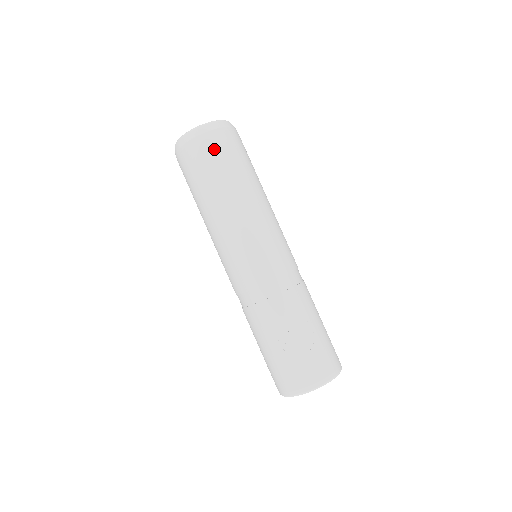
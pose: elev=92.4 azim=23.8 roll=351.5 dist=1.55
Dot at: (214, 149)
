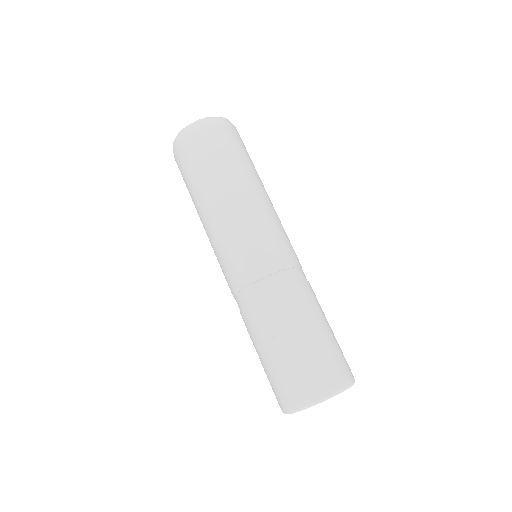
Dot at: (184, 159)
